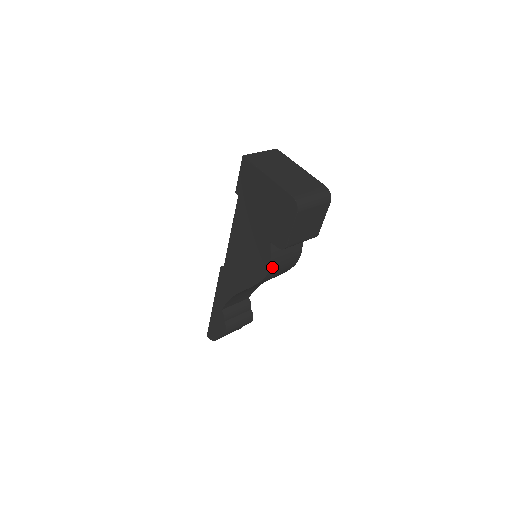
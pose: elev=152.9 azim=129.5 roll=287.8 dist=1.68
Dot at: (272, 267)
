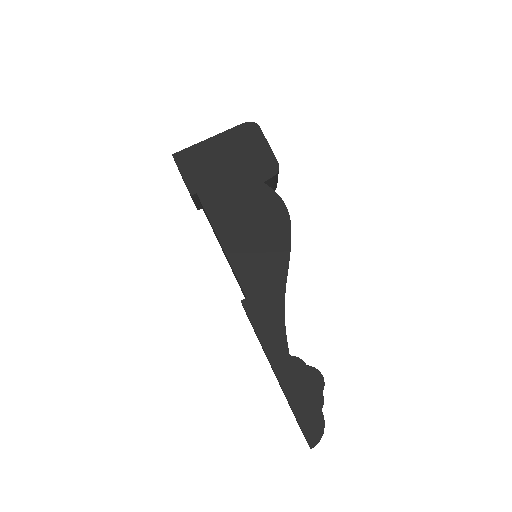
Dot at: (285, 207)
